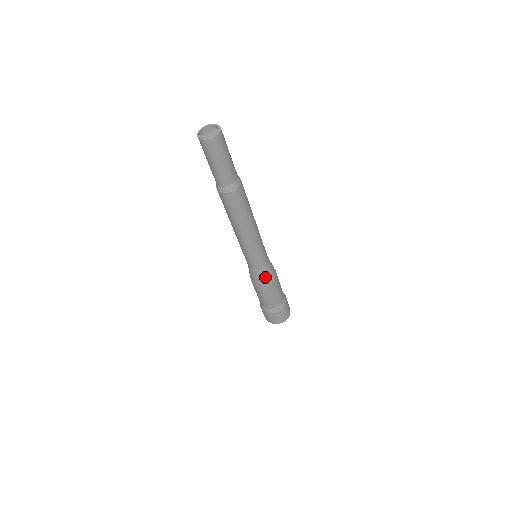
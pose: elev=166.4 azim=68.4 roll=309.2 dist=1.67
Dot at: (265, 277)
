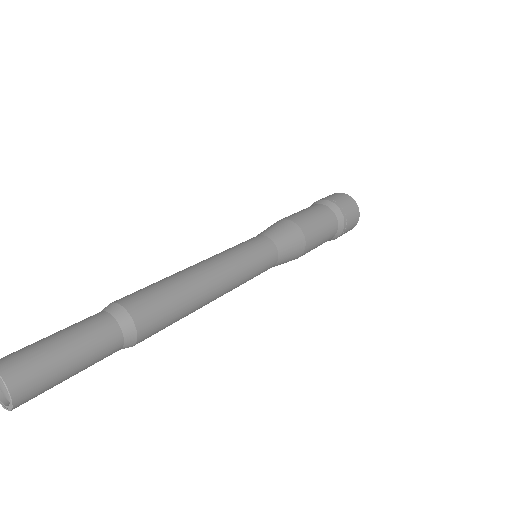
Dot at: (286, 262)
